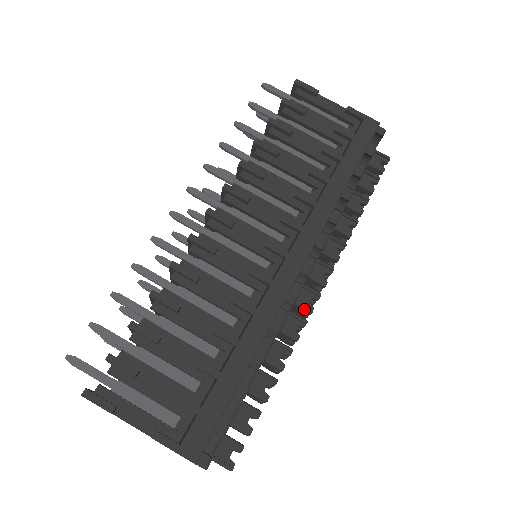
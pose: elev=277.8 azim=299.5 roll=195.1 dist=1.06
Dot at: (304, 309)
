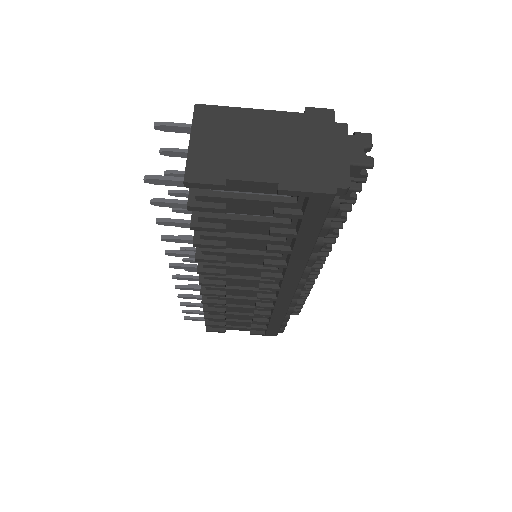
Dot at: (312, 274)
